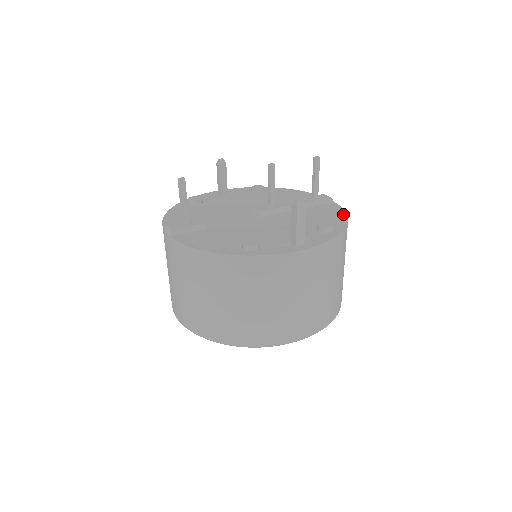
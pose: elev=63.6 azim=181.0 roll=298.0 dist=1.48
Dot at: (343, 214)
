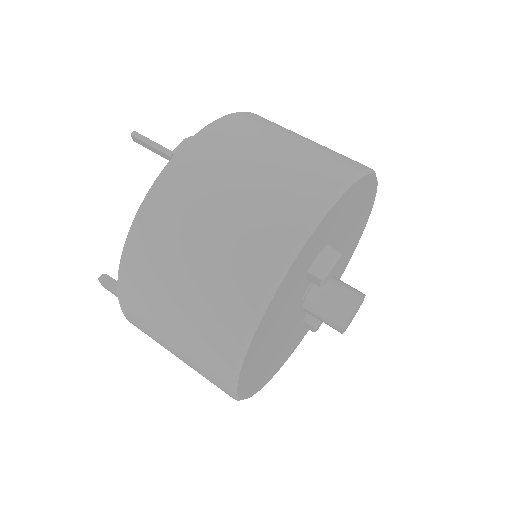
Dot at: occluded
